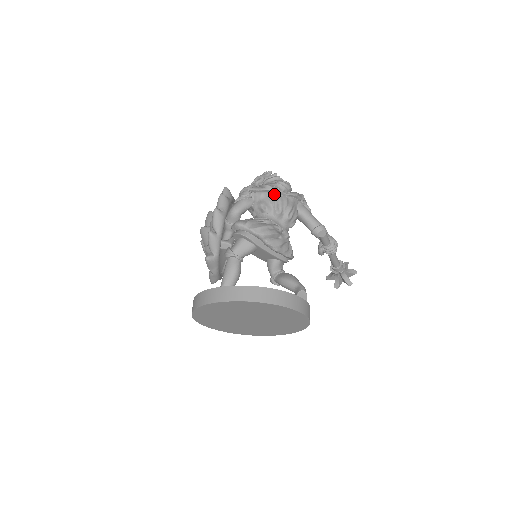
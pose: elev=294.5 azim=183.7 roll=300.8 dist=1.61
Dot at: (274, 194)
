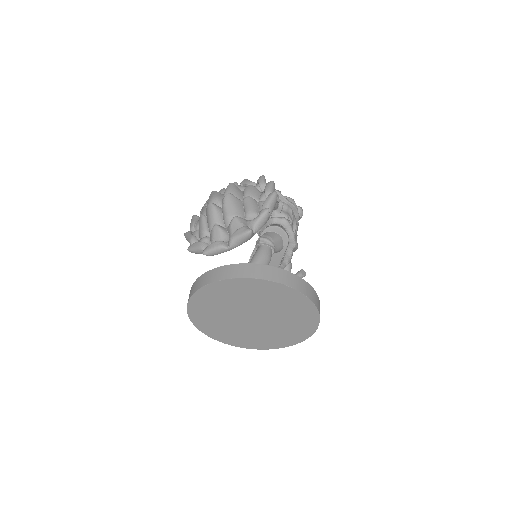
Dot at: (294, 214)
